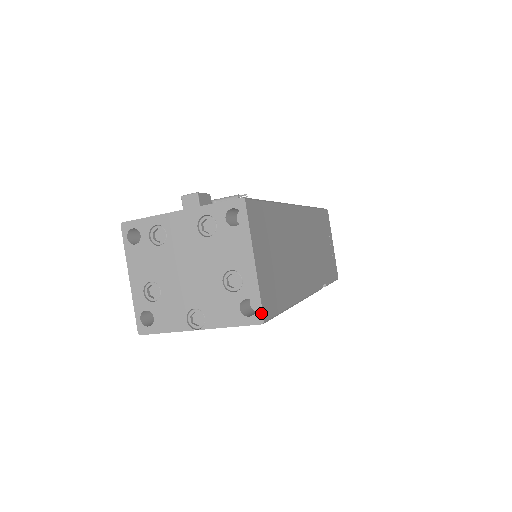
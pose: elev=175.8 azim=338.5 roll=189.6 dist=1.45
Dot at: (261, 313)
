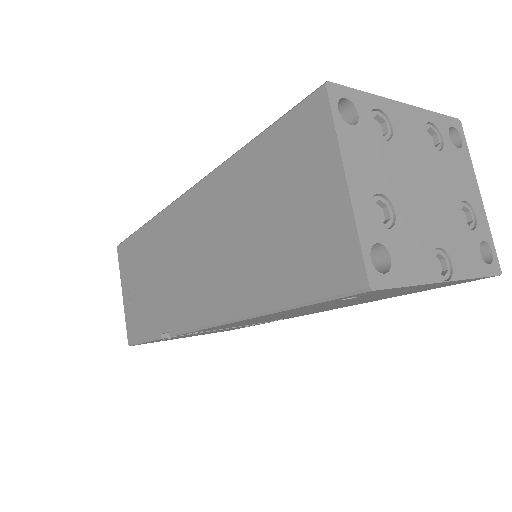
Dot at: (497, 260)
